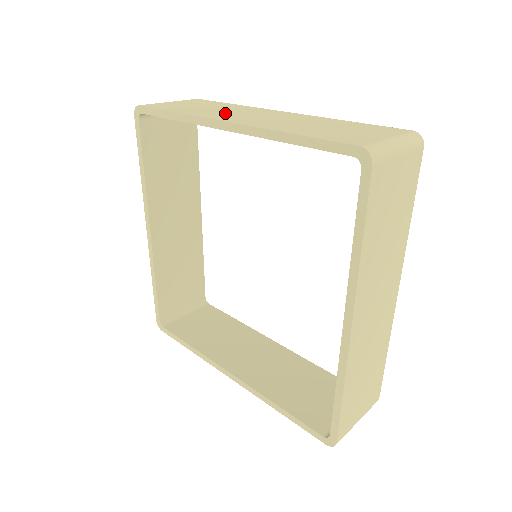
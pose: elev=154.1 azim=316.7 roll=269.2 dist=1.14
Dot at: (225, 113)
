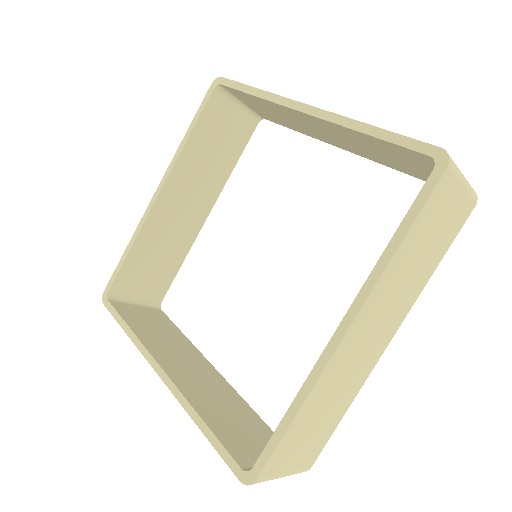
Dot at: occluded
